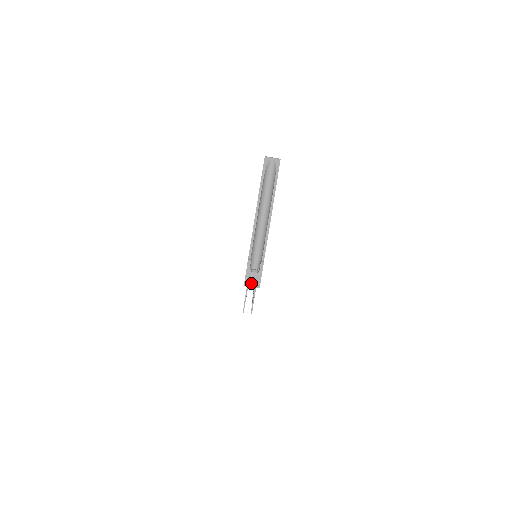
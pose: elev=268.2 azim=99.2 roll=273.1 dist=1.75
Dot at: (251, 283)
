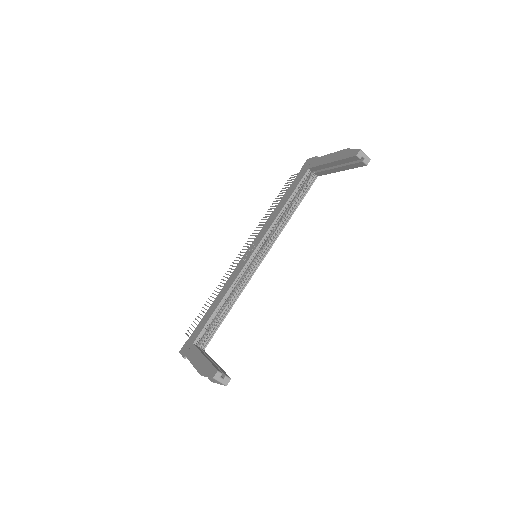
Dot at: occluded
